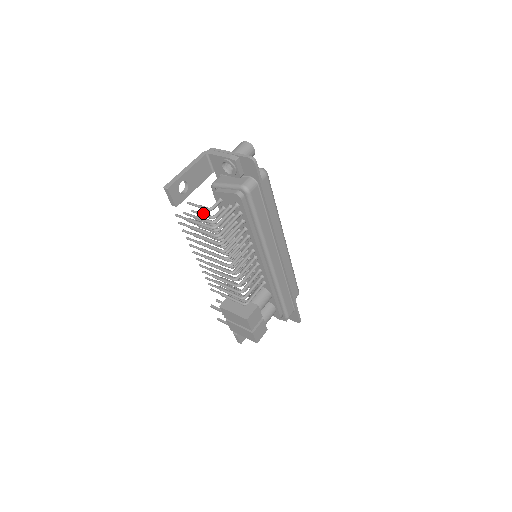
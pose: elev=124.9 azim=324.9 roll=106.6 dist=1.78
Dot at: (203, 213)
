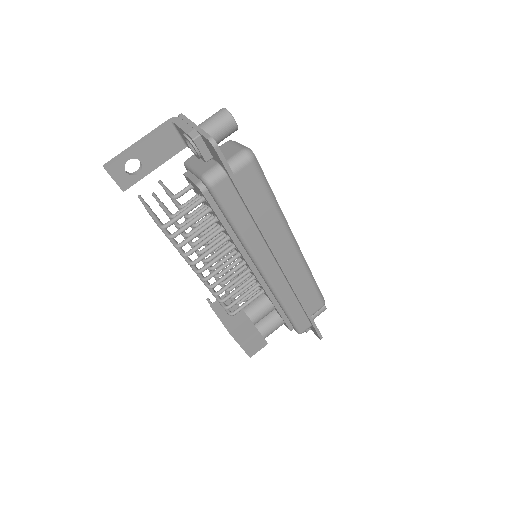
Dot at: occluded
